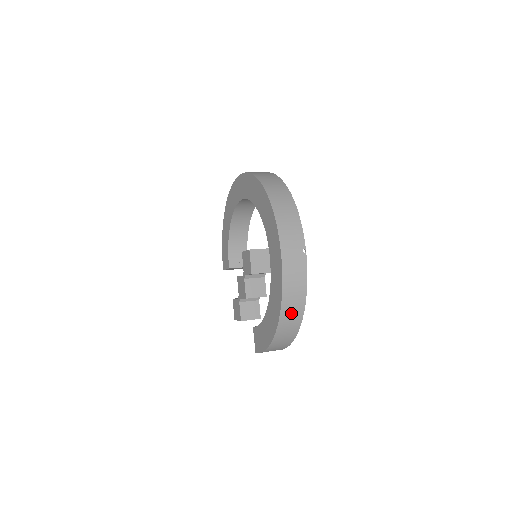
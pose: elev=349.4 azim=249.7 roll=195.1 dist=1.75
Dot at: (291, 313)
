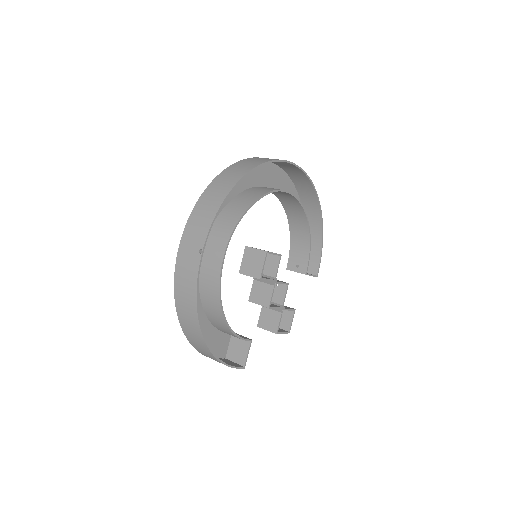
Dot at: (187, 319)
